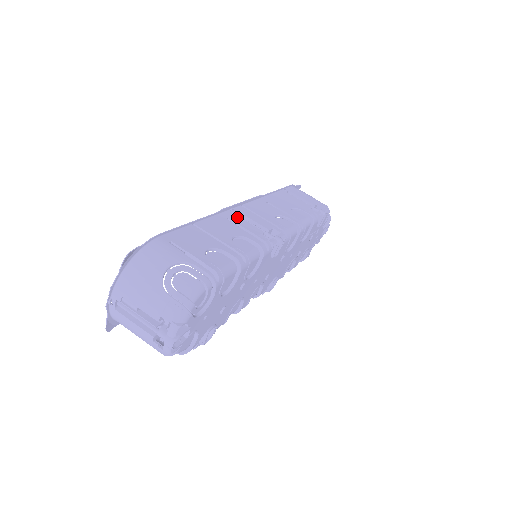
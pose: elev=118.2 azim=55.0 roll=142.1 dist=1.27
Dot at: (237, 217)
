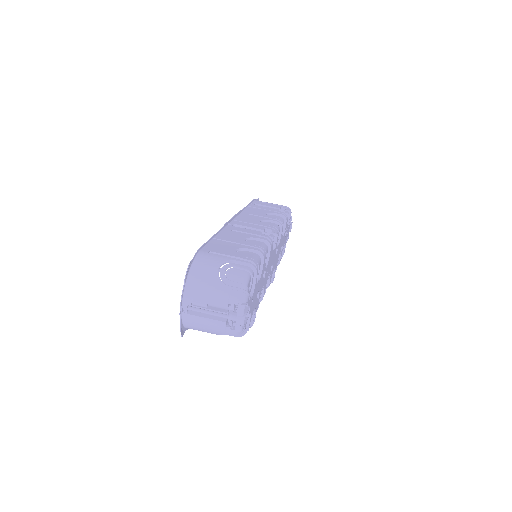
Dot at: (237, 227)
